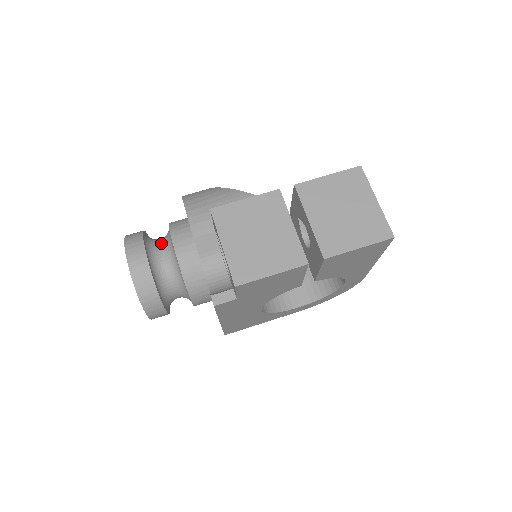
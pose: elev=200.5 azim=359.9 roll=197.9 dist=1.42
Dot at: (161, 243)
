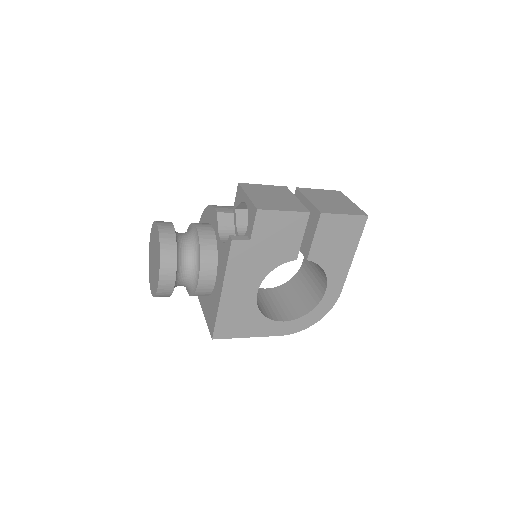
Dot at: occluded
